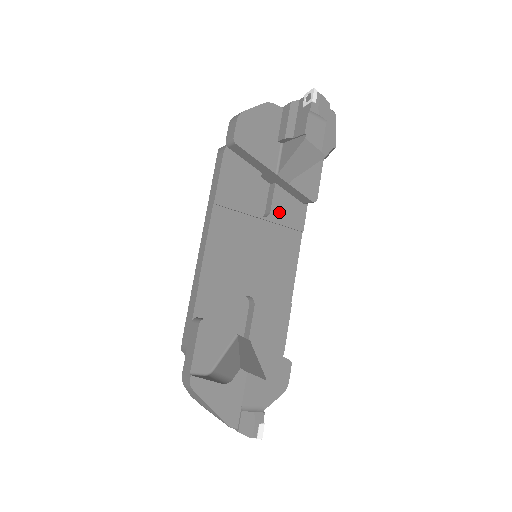
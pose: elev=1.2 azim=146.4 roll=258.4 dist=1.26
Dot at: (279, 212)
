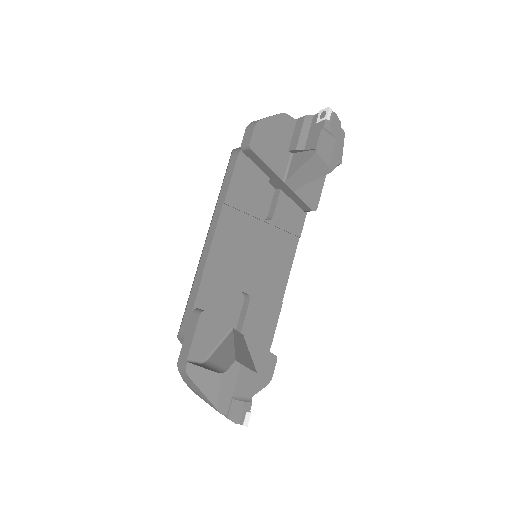
Dot at: (281, 217)
